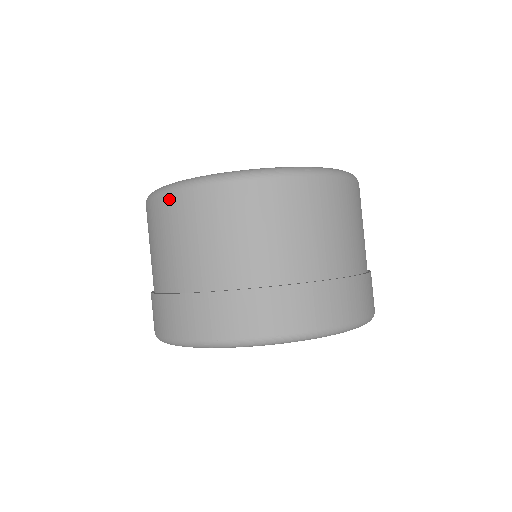
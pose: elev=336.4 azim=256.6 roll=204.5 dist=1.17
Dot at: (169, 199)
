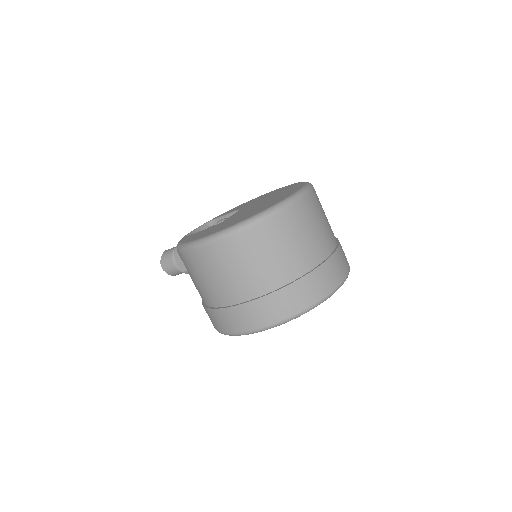
Dot at: (253, 230)
